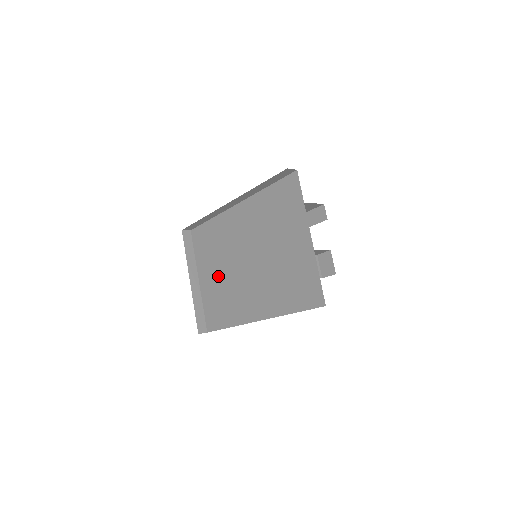
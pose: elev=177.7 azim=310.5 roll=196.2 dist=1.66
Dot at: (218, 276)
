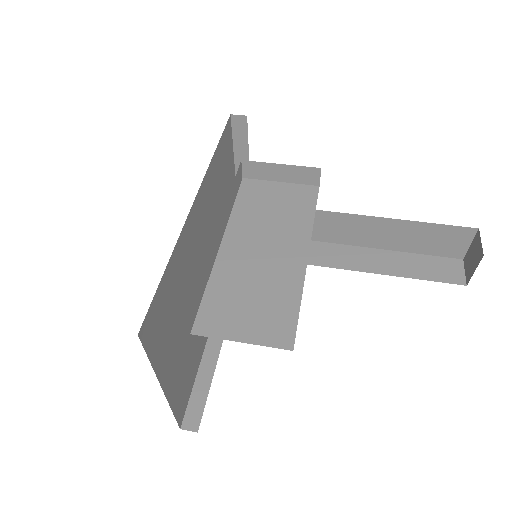
Dot at: occluded
